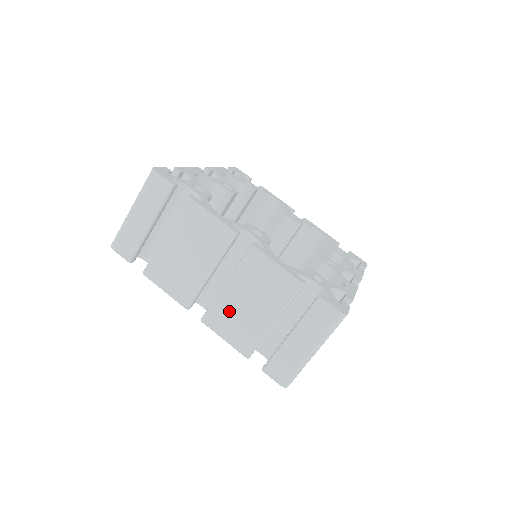
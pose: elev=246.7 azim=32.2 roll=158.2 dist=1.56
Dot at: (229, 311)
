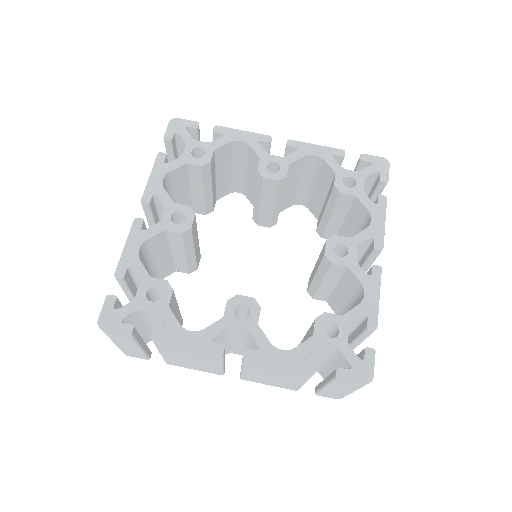
Dot at: (259, 378)
